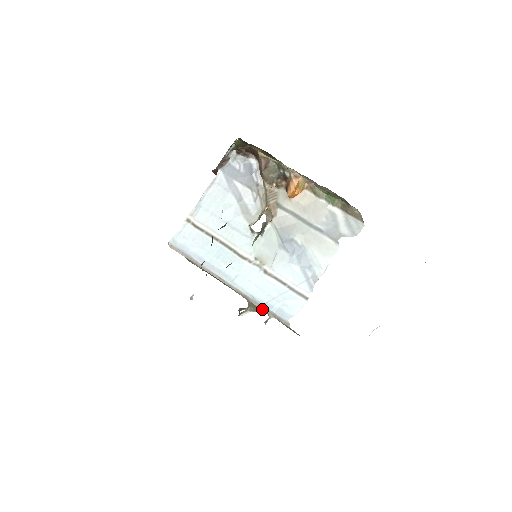
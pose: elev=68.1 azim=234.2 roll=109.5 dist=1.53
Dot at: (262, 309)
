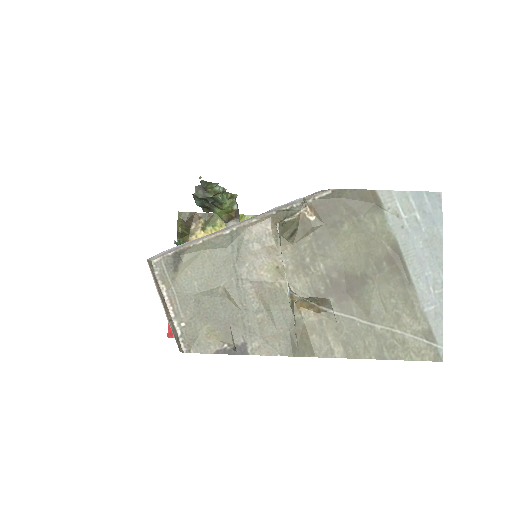
Dot at: (291, 205)
